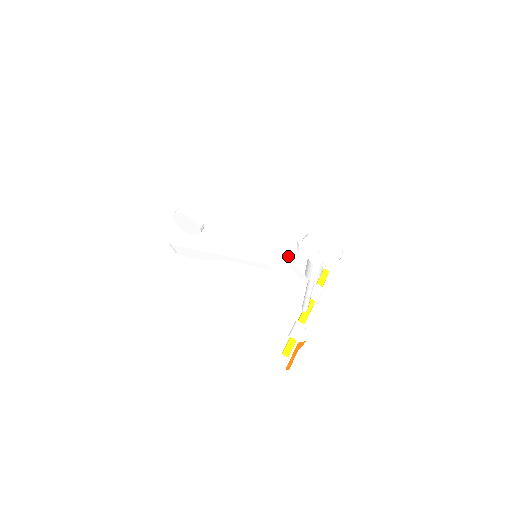
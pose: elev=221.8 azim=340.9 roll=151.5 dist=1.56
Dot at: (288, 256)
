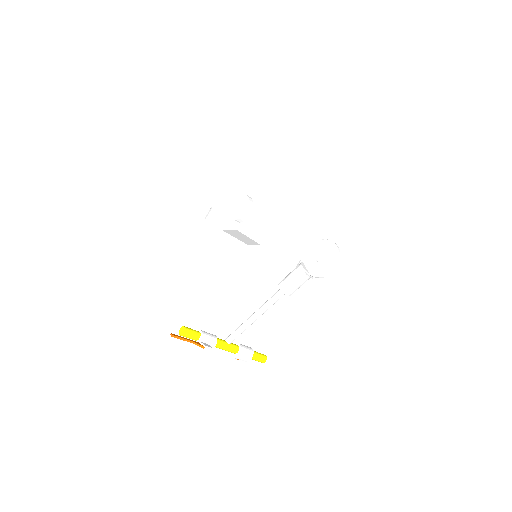
Dot at: occluded
